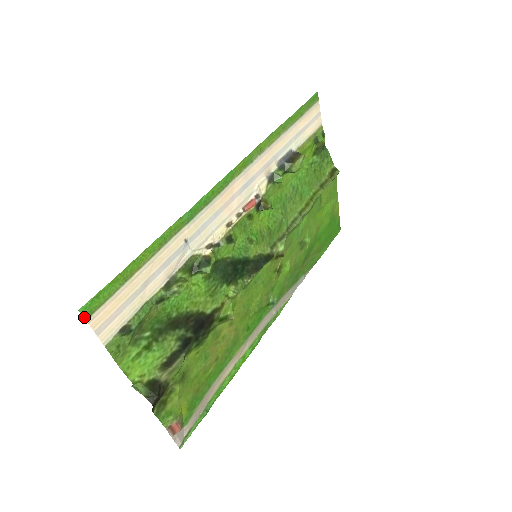
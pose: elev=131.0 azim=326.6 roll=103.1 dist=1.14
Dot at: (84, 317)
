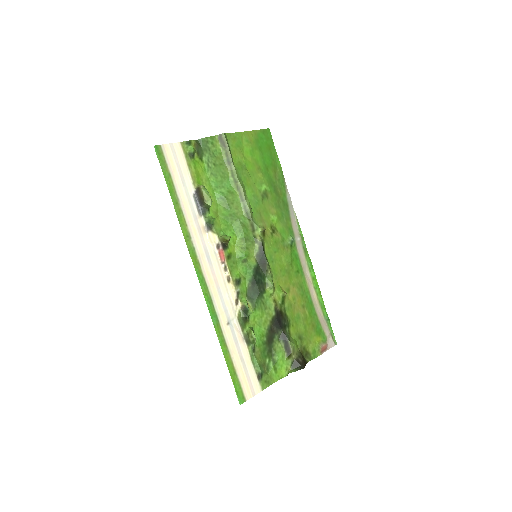
Dot at: occluded
